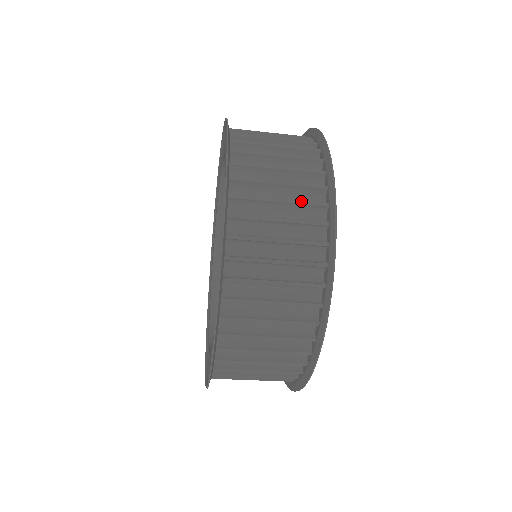
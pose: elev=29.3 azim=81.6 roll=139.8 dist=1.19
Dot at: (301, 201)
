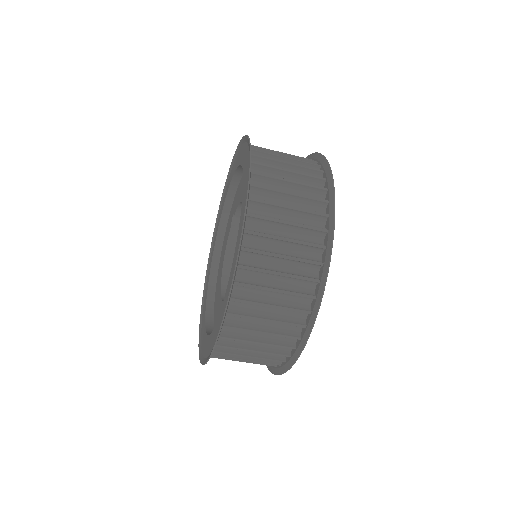
Dot at: (297, 276)
